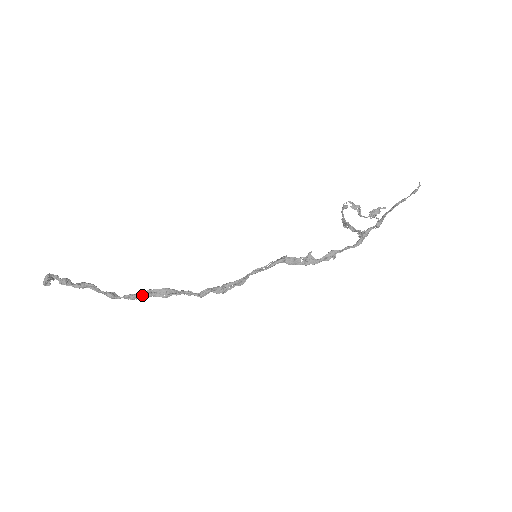
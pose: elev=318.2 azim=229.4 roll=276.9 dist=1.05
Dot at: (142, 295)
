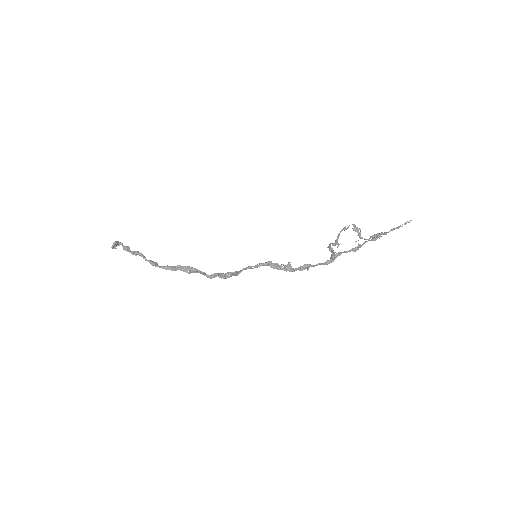
Dot at: (173, 268)
